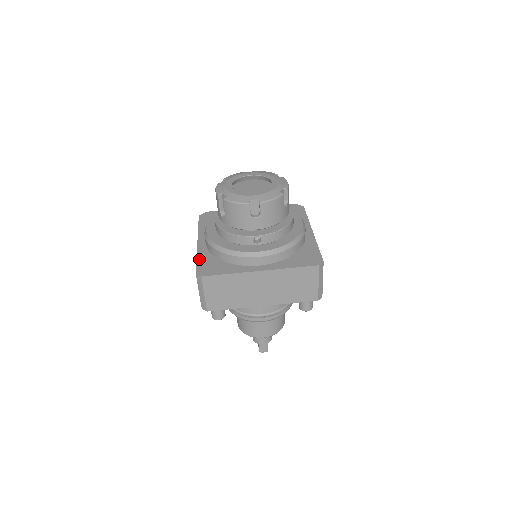
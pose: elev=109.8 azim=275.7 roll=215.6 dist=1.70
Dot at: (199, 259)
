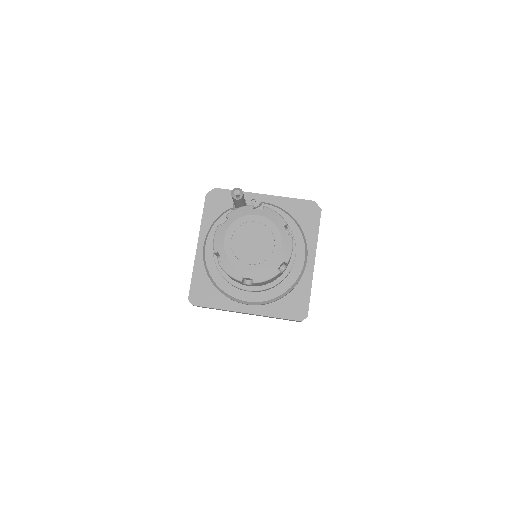
Dot at: (194, 277)
